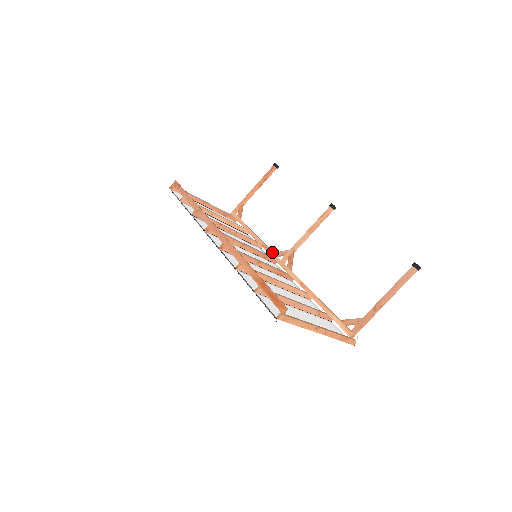
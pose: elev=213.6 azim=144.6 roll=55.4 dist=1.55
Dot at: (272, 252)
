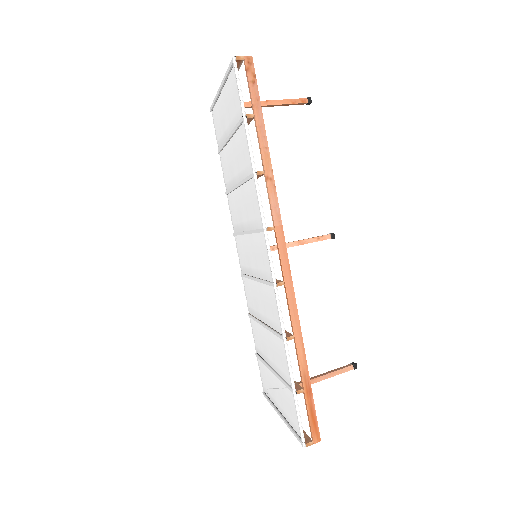
Dot at: occluded
